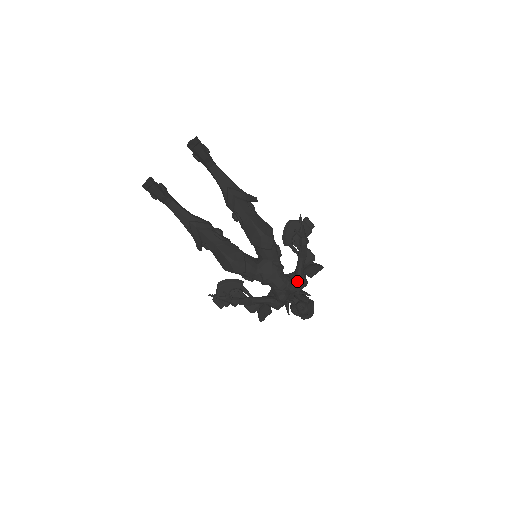
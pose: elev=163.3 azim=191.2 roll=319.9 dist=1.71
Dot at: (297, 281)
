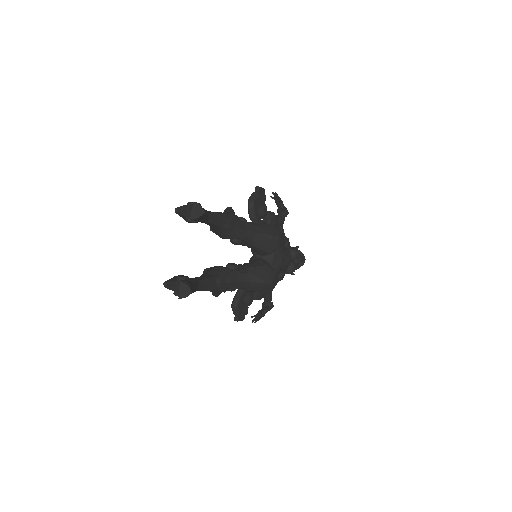
Dot at: (287, 246)
